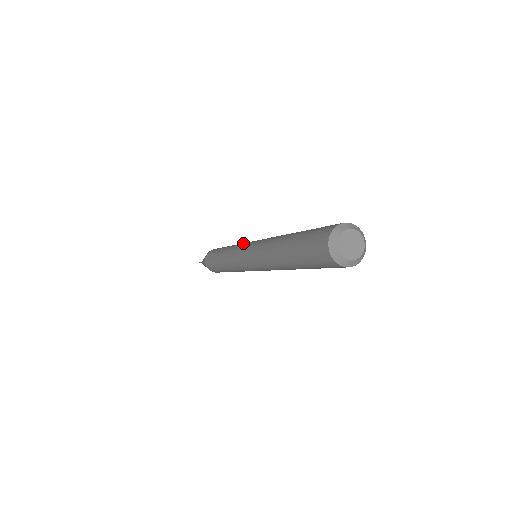
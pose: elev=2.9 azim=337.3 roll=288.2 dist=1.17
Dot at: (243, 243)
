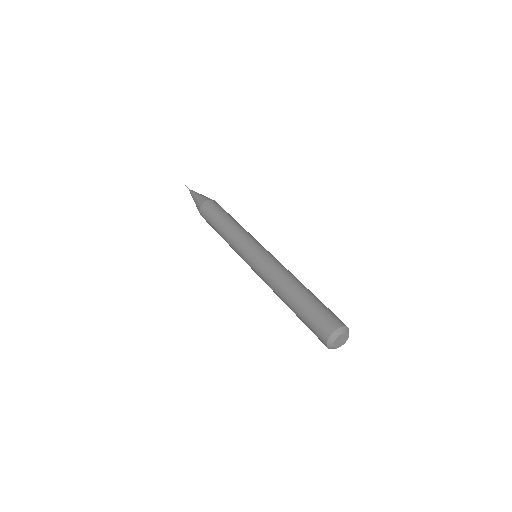
Dot at: (249, 238)
